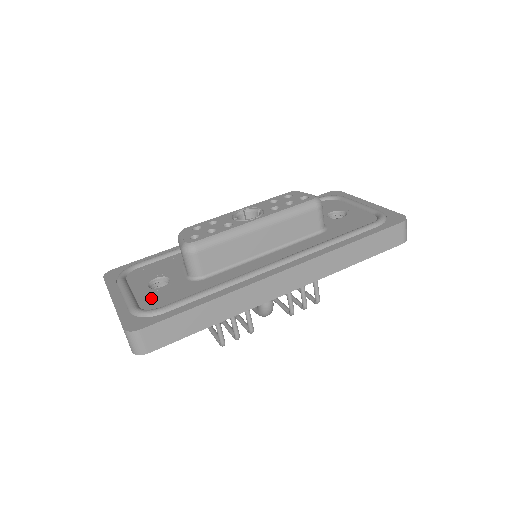
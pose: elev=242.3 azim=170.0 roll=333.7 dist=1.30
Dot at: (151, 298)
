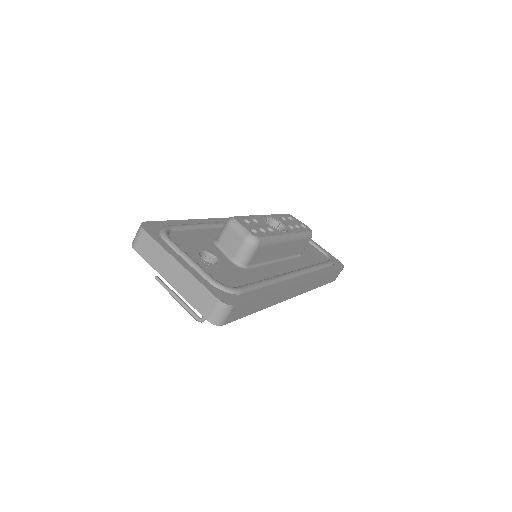
Dot at: (217, 273)
